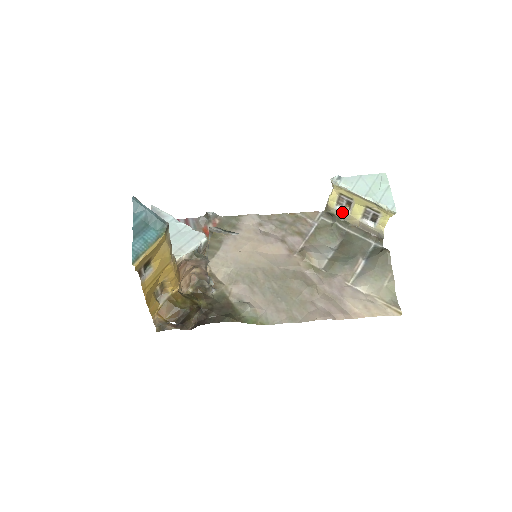
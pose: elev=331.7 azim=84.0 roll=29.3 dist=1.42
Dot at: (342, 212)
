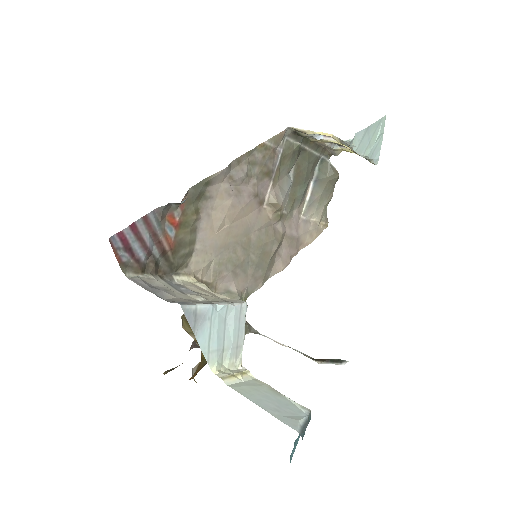
Dot at: (314, 138)
